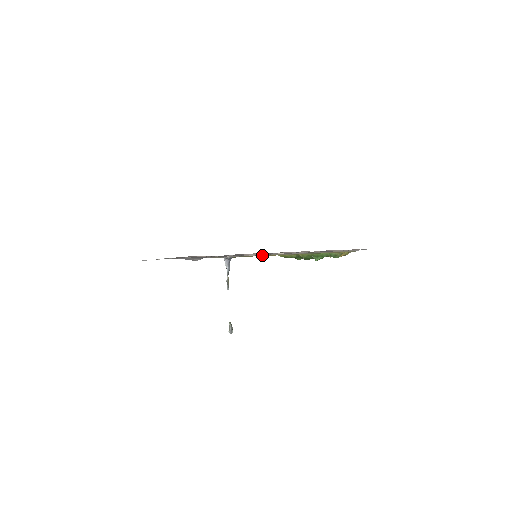
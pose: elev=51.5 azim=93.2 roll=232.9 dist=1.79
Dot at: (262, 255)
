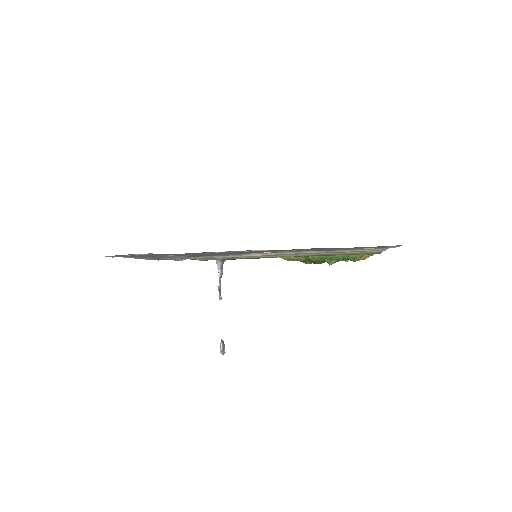
Dot at: (263, 256)
